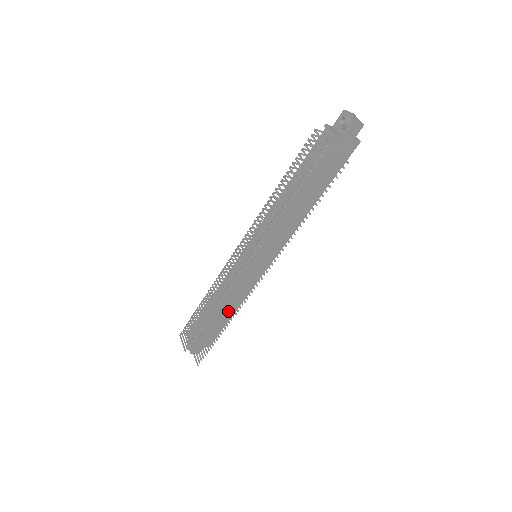
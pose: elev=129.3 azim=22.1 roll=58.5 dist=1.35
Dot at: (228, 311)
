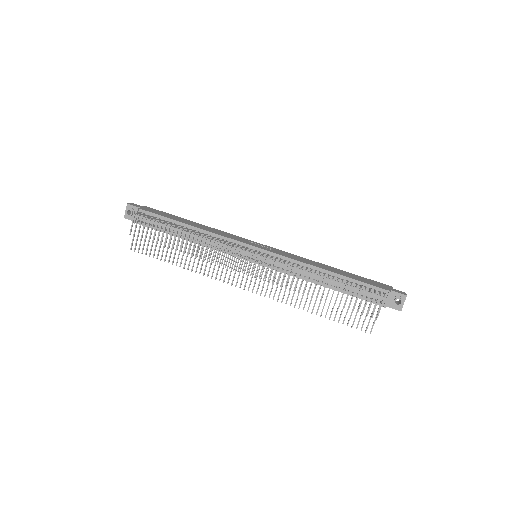
Dot at: occluded
